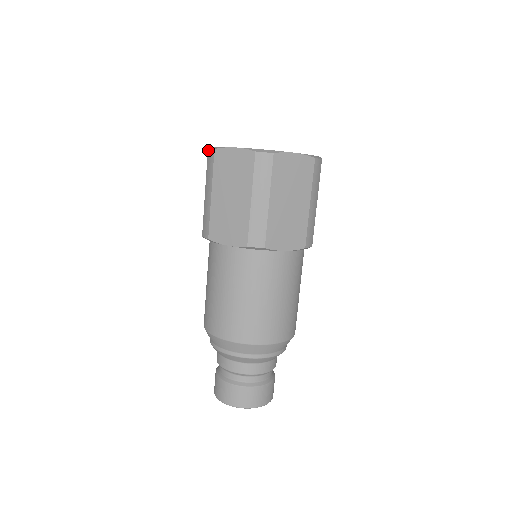
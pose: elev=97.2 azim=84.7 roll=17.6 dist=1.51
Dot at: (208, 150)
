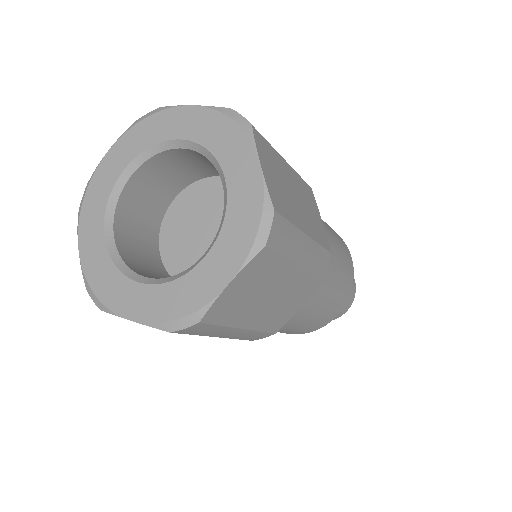
Dot at: (88, 293)
